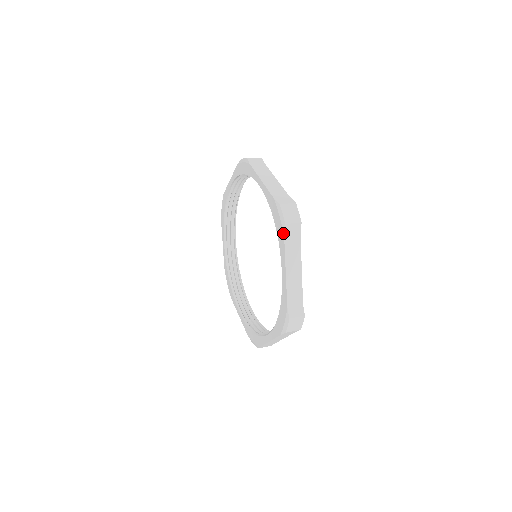
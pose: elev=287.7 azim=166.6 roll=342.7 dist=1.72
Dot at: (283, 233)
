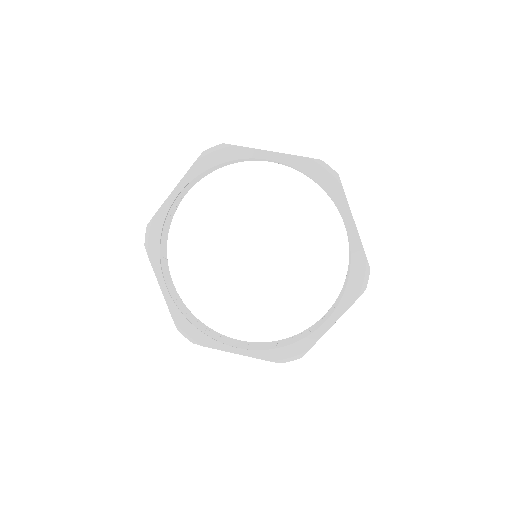
Dot at: (340, 184)
